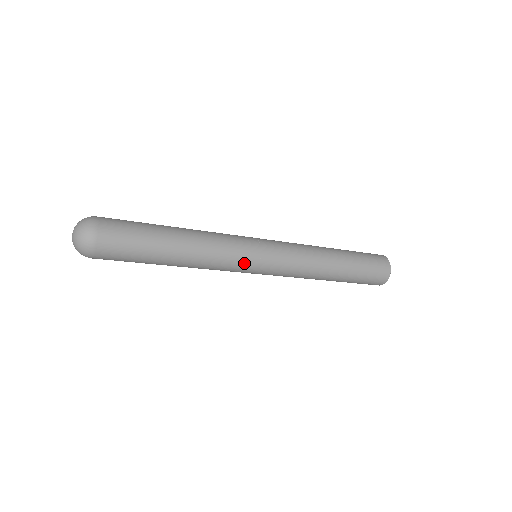
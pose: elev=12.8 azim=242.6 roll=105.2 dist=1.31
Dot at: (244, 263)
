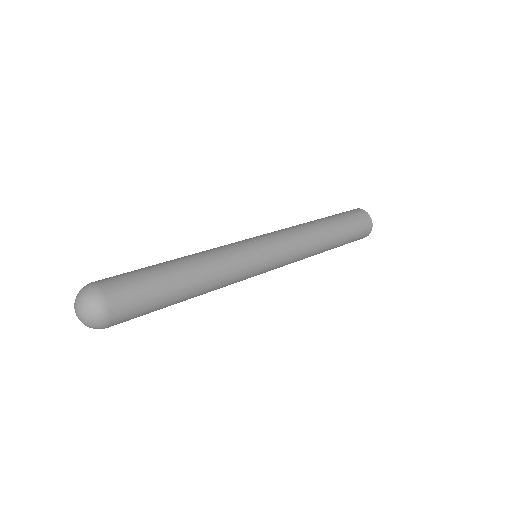
Dot at: occluded
